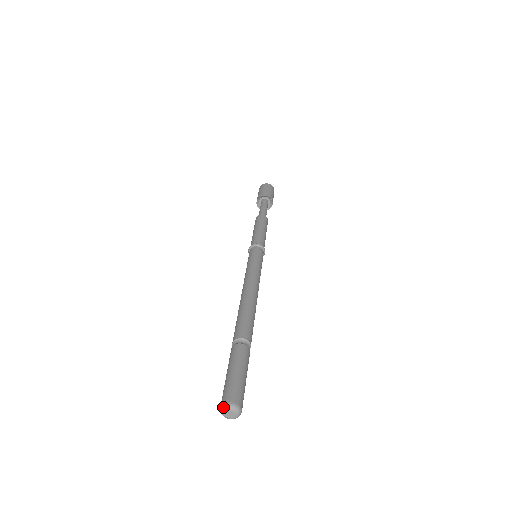
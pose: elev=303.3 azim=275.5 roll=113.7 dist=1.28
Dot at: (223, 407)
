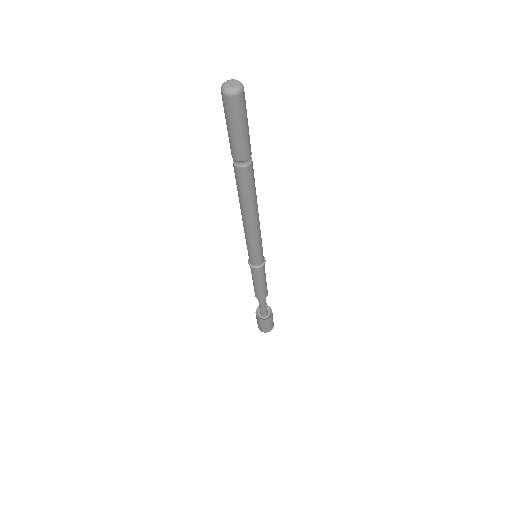
Dot at: (226, 81)
